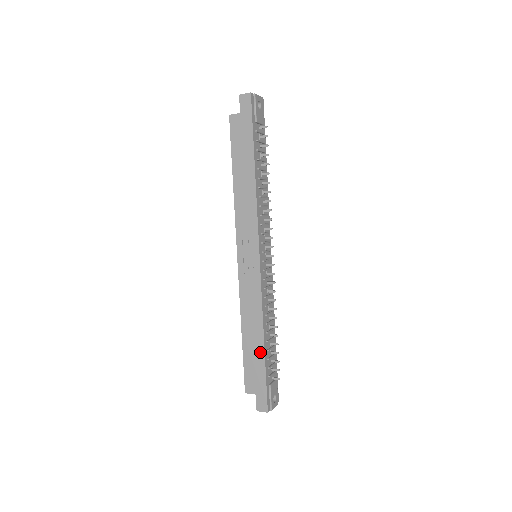
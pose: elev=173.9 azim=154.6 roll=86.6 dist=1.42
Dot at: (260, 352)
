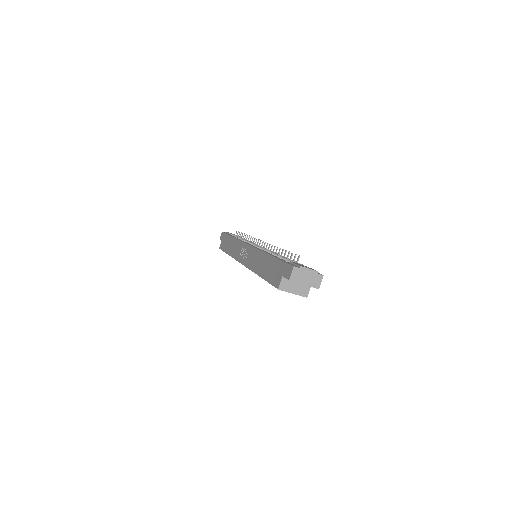
Dot at: (270, 260)
